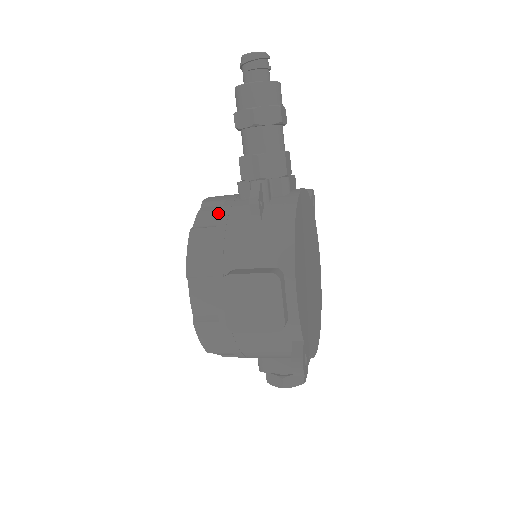
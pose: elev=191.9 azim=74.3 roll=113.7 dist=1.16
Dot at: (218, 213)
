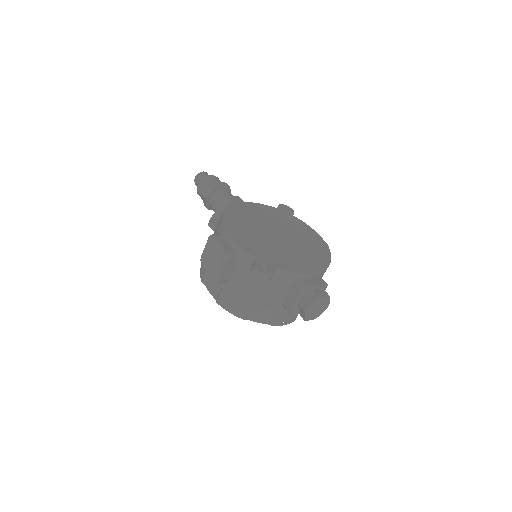
Dot at: occluded
